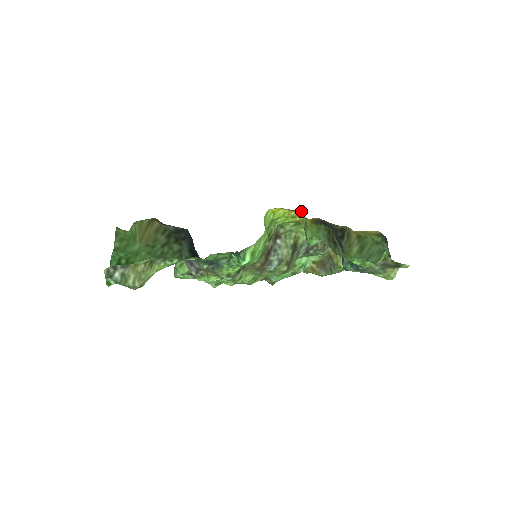
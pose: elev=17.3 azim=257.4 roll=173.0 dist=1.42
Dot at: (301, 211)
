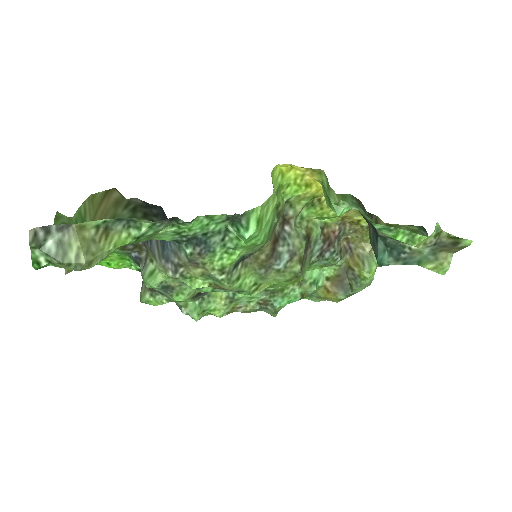
Dot at: (320, 169)
